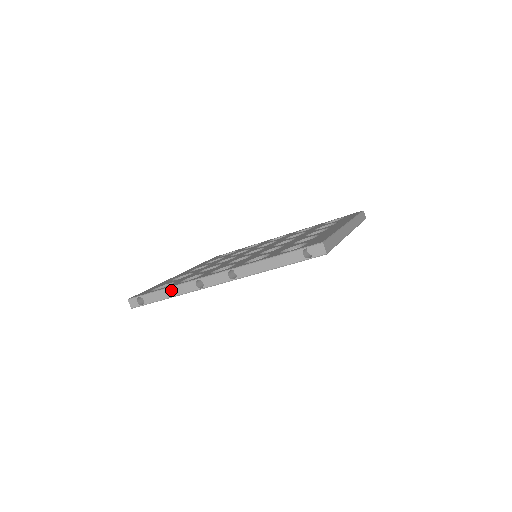
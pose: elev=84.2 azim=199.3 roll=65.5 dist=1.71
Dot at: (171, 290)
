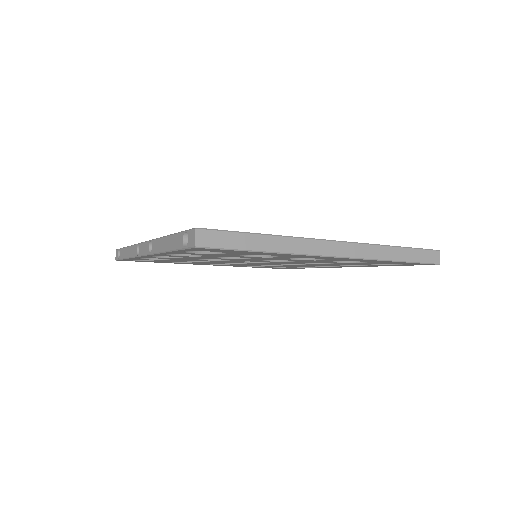
Dot at: (128, 250)
